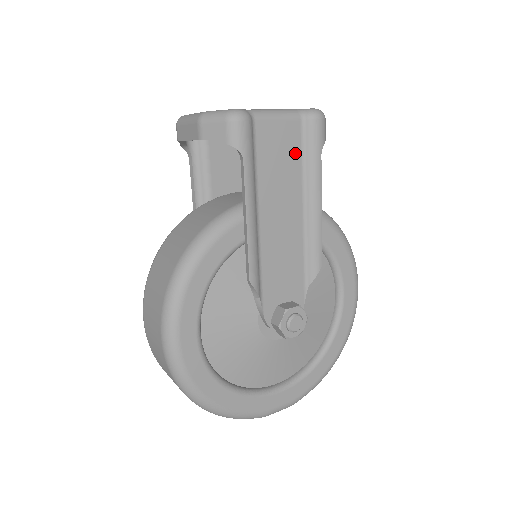
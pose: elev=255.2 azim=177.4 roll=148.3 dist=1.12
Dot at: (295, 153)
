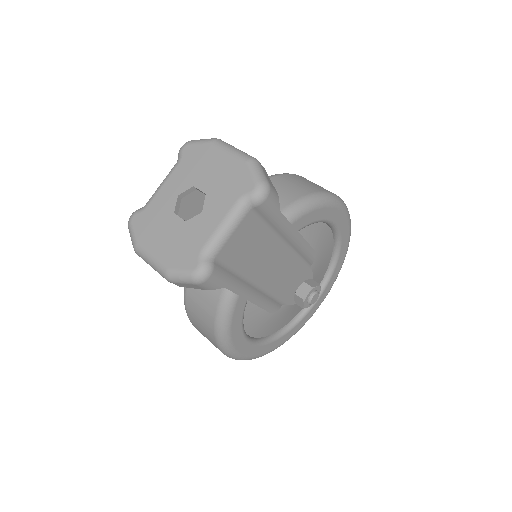
Dot at: (258, 230)
